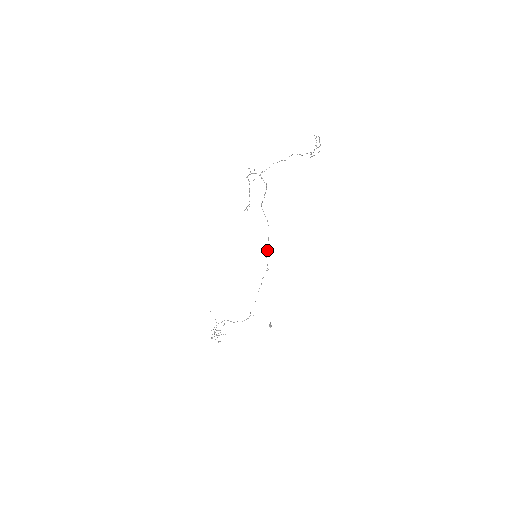
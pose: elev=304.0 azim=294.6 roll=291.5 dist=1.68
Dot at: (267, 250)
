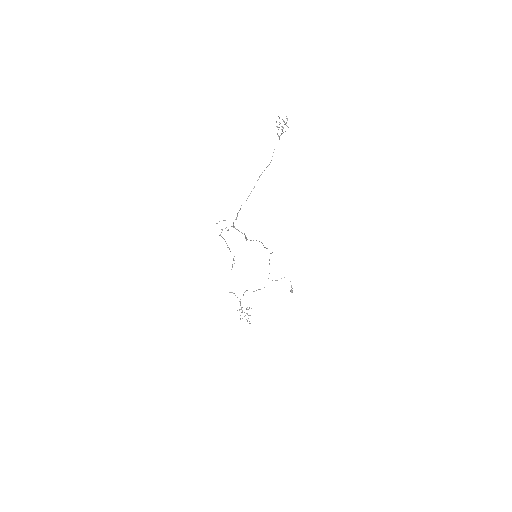
Dot at: occluded
